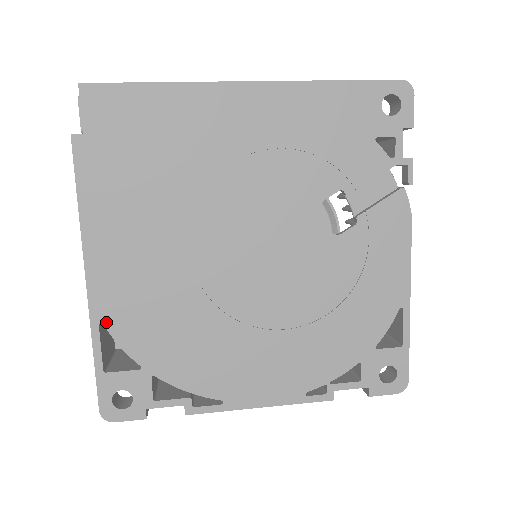
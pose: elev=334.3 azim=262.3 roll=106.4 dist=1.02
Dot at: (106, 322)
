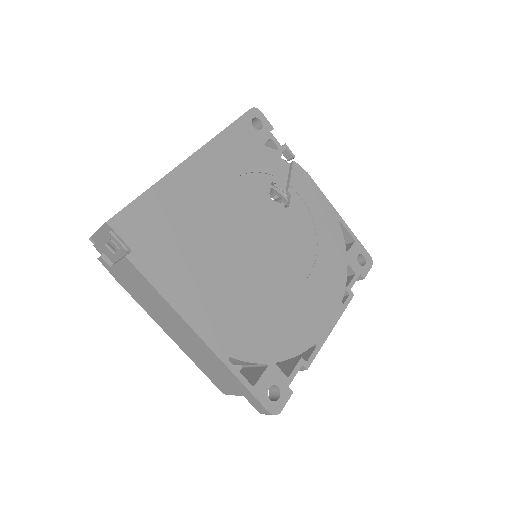
Dot at: (231, 355)
